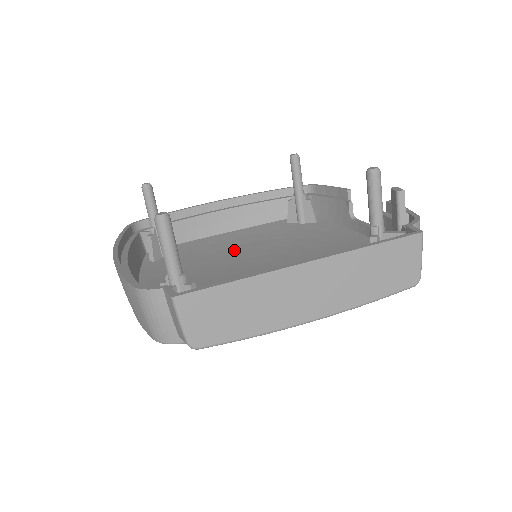
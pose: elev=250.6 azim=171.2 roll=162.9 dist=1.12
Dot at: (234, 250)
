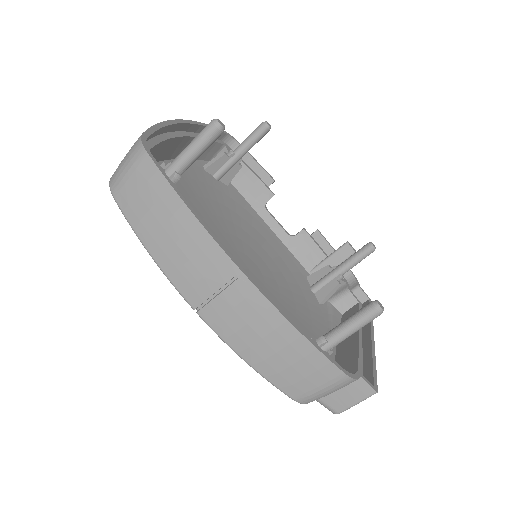
Dot at: (197, 211)
